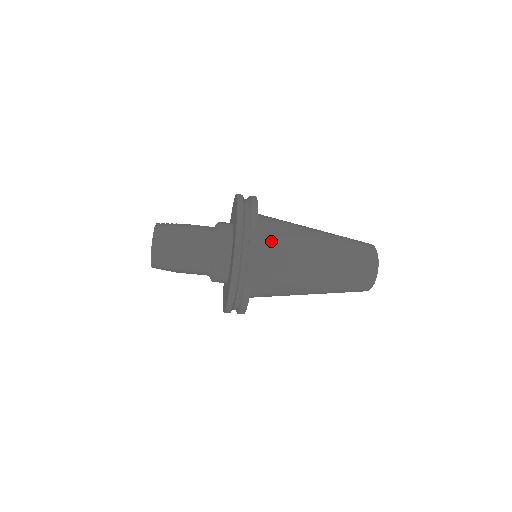
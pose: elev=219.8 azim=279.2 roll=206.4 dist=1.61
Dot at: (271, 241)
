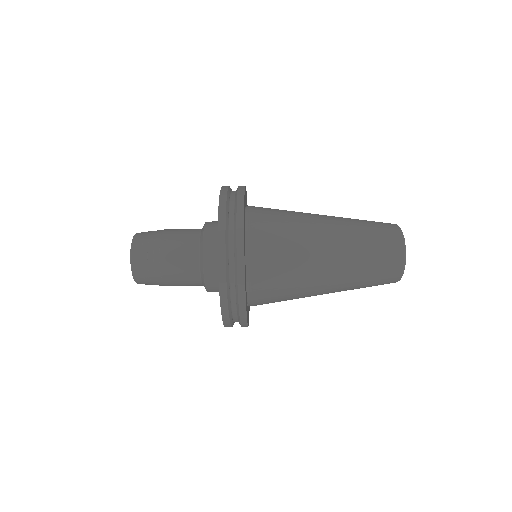
Dot at: (265, 229)
